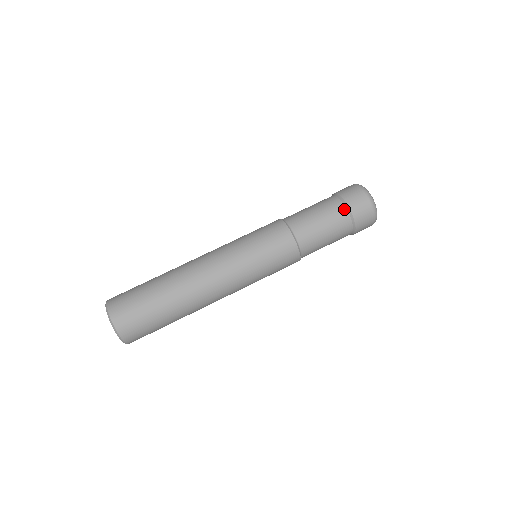
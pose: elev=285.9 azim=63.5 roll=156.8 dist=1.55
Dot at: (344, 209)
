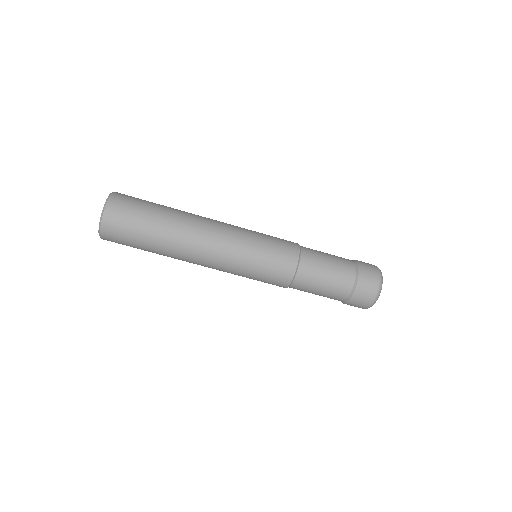
Dot at: (344, 299)
